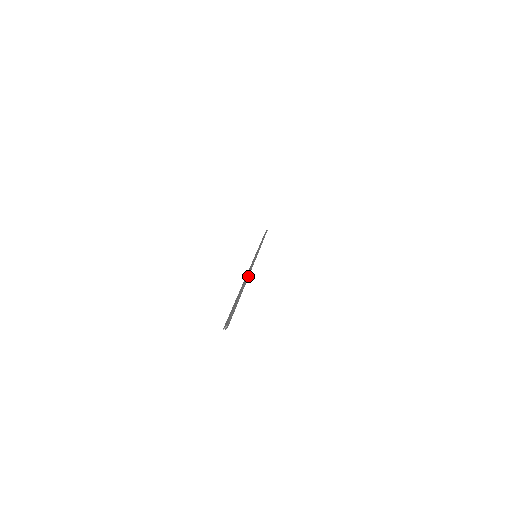
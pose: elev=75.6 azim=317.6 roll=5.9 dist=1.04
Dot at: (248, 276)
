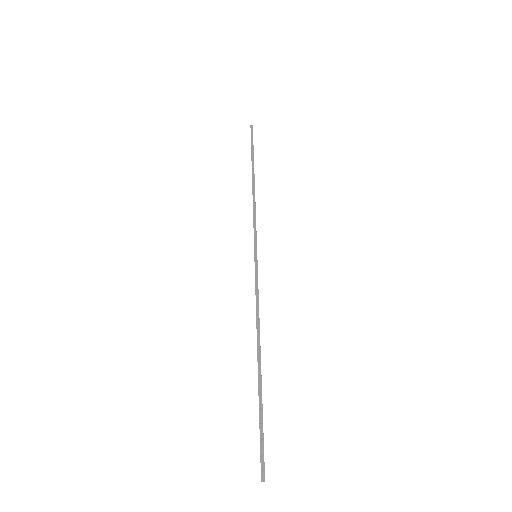
Dot at: (259, 336)
